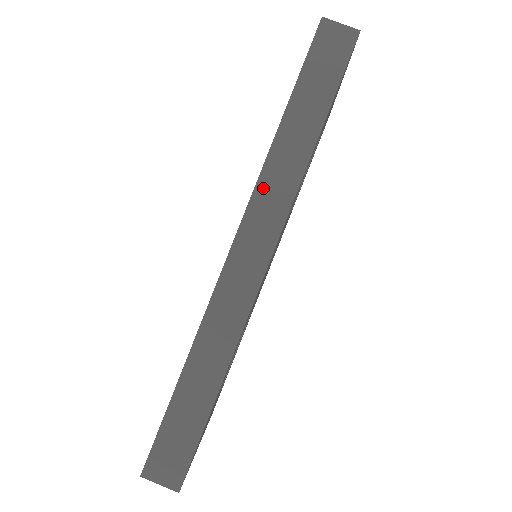
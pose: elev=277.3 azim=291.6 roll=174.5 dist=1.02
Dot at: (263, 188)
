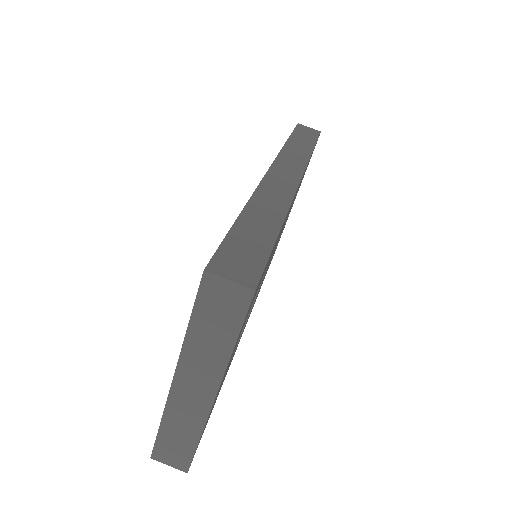
Dot at: (284, 156)
